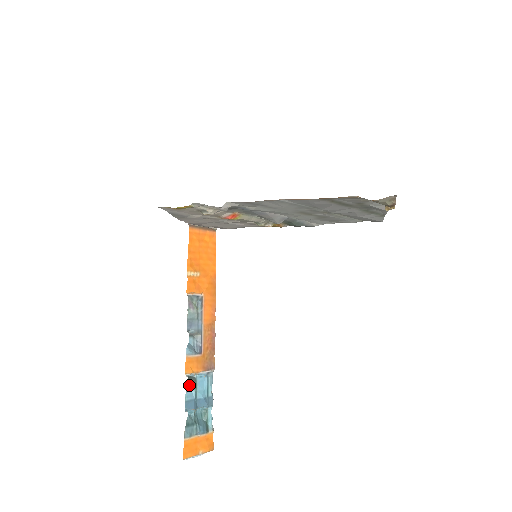
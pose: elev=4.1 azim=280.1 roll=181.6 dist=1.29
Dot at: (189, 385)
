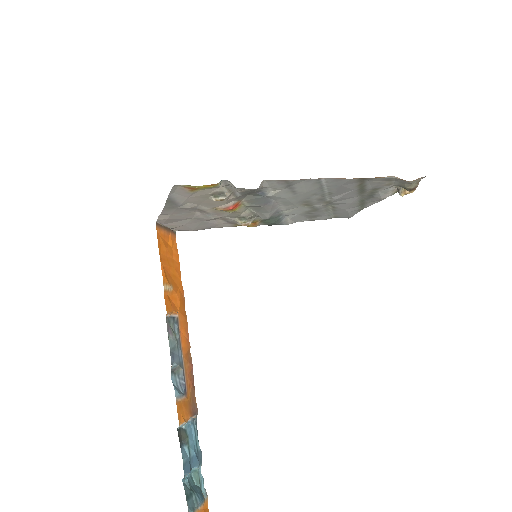
Dot at: (181, 440)
